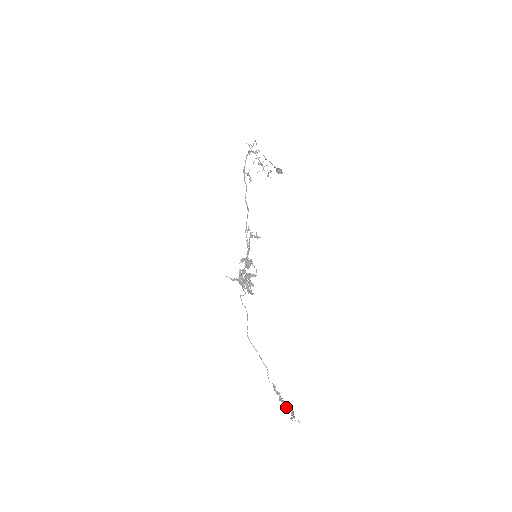
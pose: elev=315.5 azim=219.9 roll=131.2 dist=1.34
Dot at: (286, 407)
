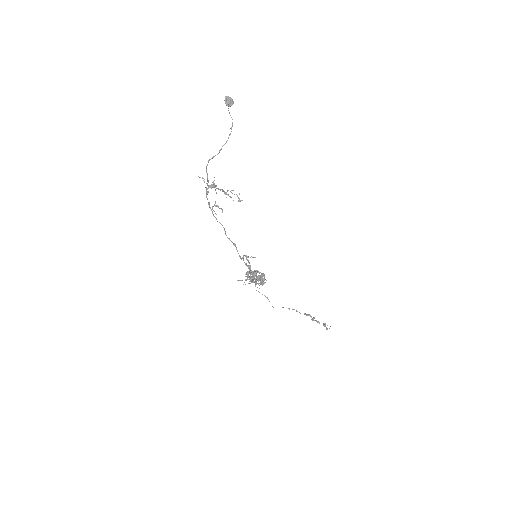
Dot at: (319, 323)
